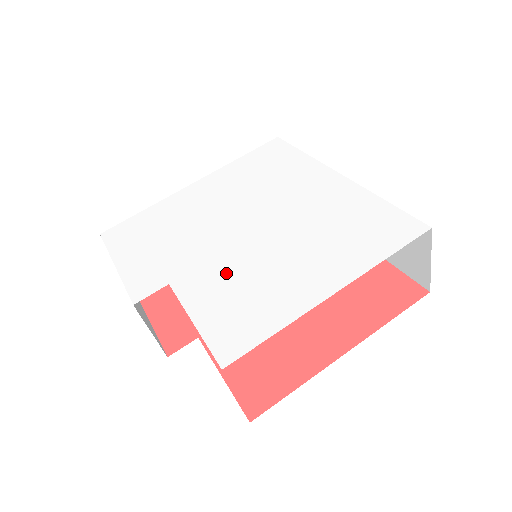
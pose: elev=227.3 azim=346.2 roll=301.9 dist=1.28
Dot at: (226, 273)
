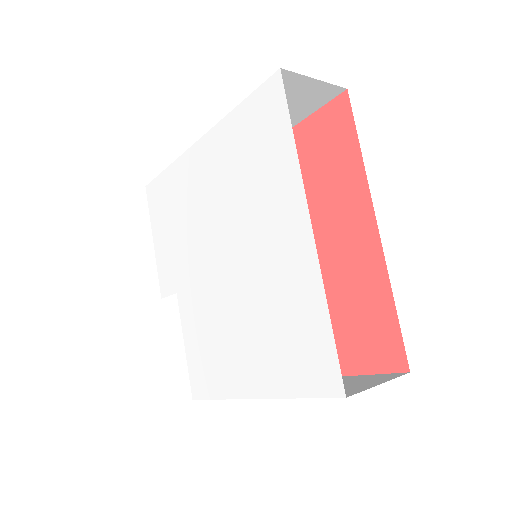
Dot at: (203, 312)
